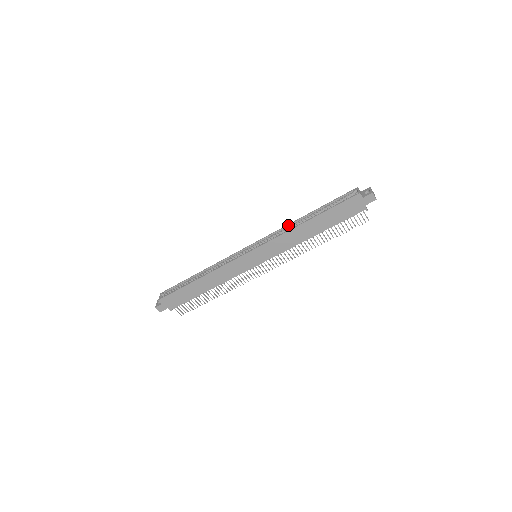
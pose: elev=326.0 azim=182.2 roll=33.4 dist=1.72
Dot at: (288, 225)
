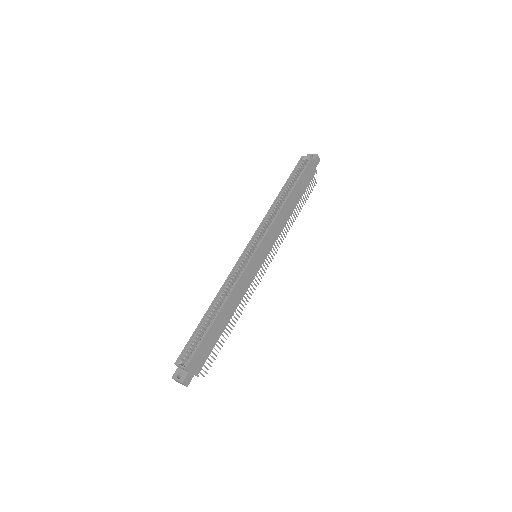
Dot at: (269, 211)
